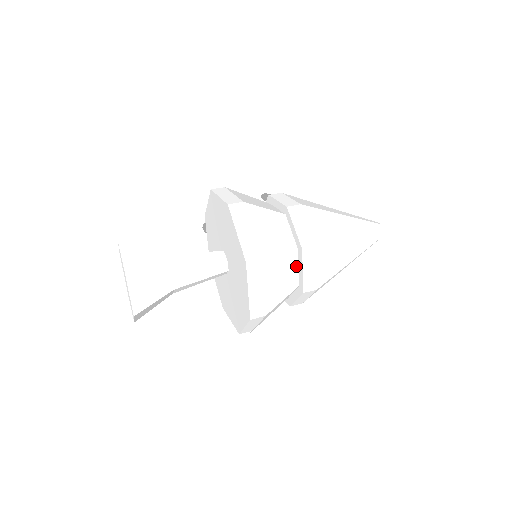
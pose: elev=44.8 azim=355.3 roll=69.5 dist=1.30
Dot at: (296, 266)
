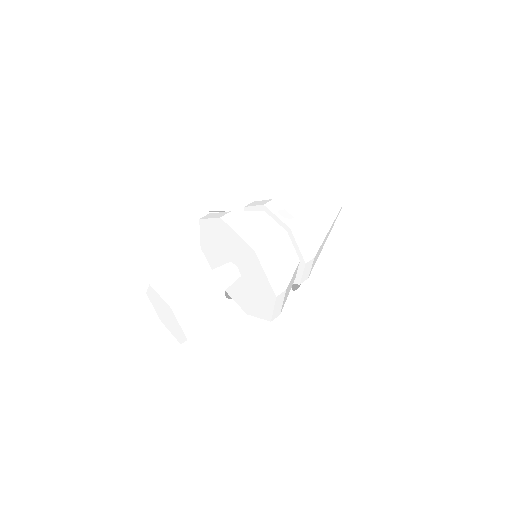
Dot at: (272, 220)
